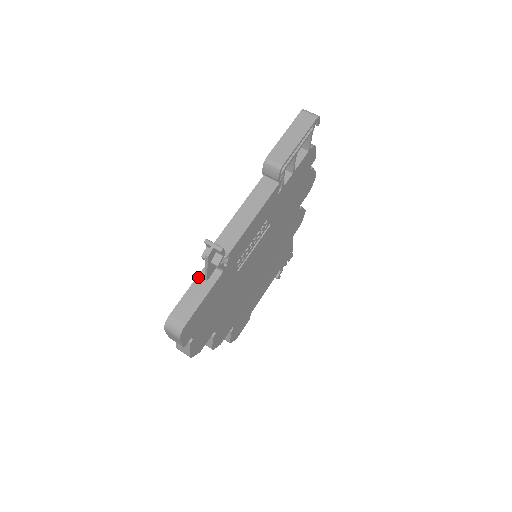
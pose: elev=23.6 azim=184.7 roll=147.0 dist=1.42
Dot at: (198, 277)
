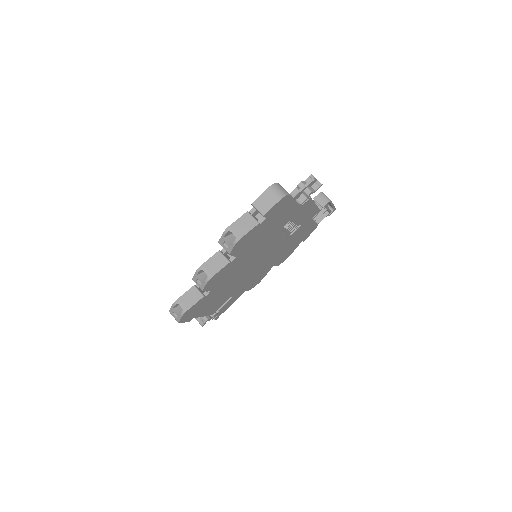
Dot at: occluded
